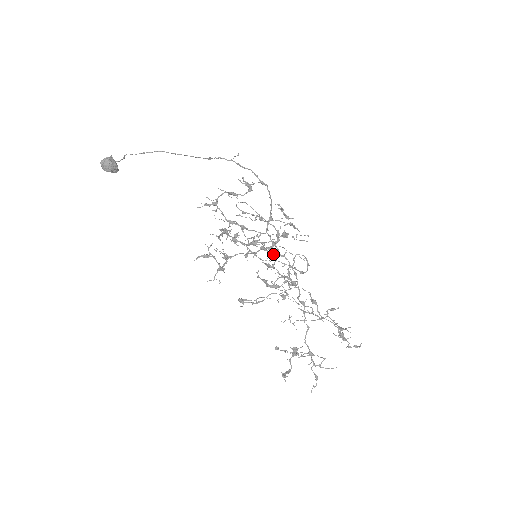
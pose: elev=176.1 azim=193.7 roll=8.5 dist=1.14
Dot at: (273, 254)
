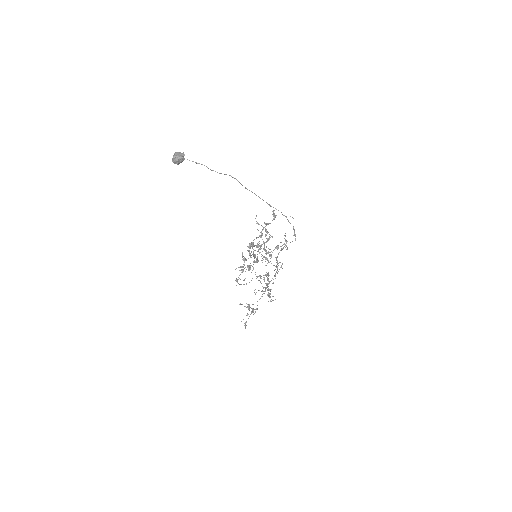
Dot at: (271, 263)
